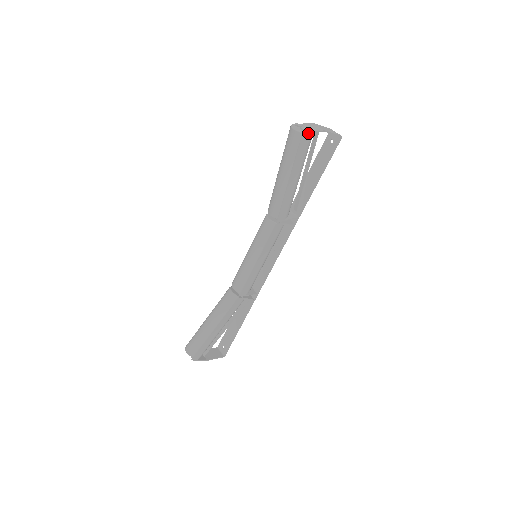
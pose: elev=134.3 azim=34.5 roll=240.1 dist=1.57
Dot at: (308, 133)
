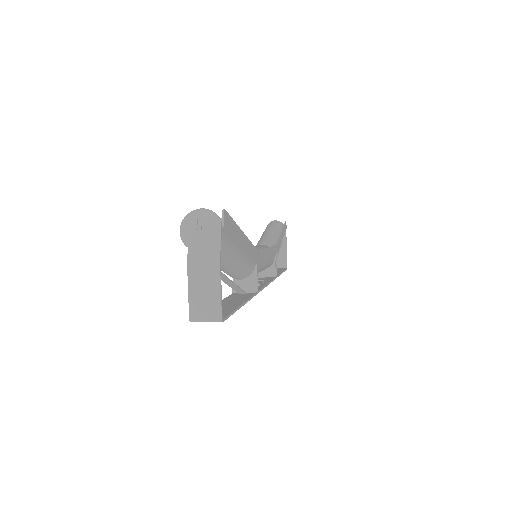
Dot at: (286, 226)
